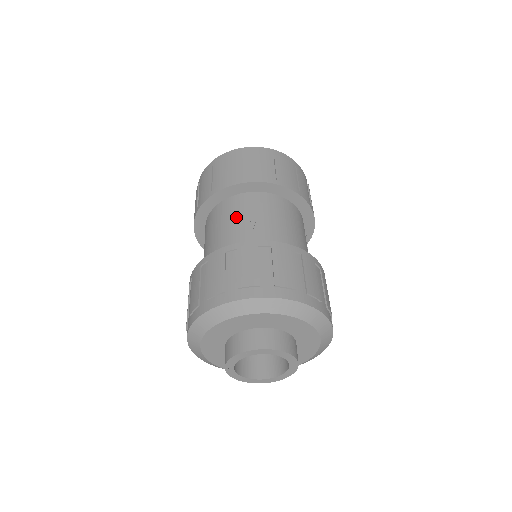
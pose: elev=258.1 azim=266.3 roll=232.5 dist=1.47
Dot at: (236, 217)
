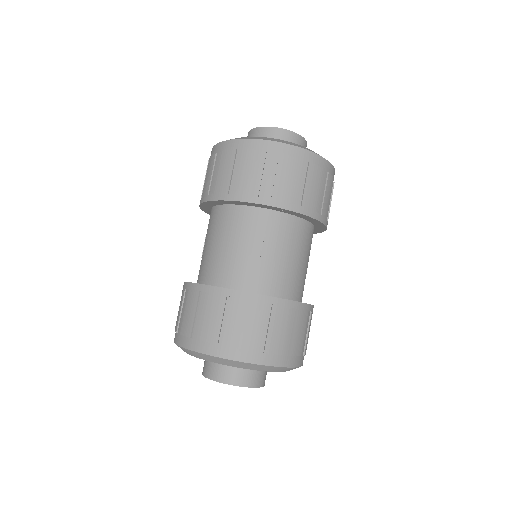
Dot at: (247, 241)
